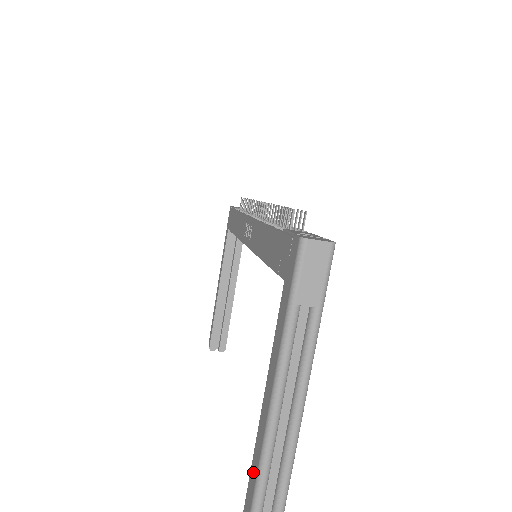
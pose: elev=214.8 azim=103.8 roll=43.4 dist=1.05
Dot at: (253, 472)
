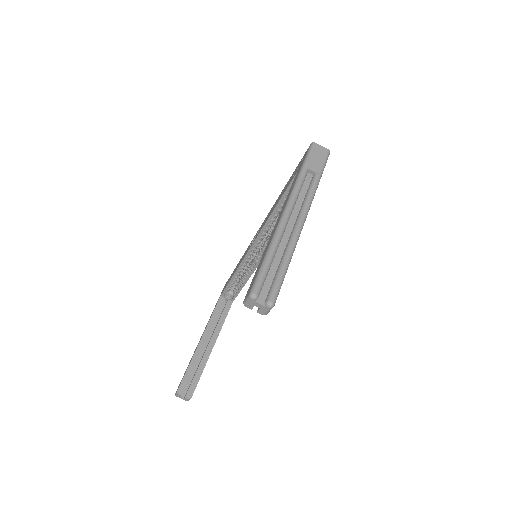
Dot at: (261, 261)
